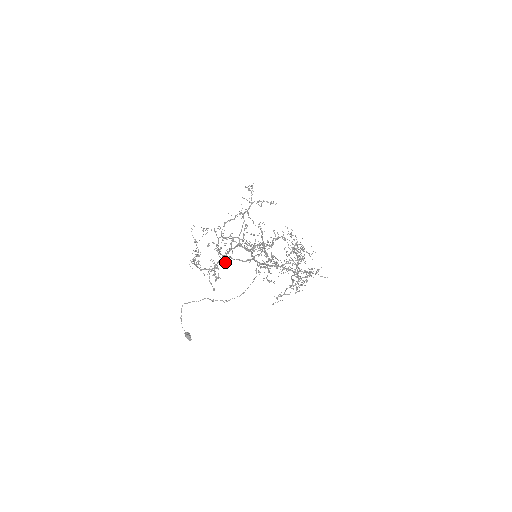
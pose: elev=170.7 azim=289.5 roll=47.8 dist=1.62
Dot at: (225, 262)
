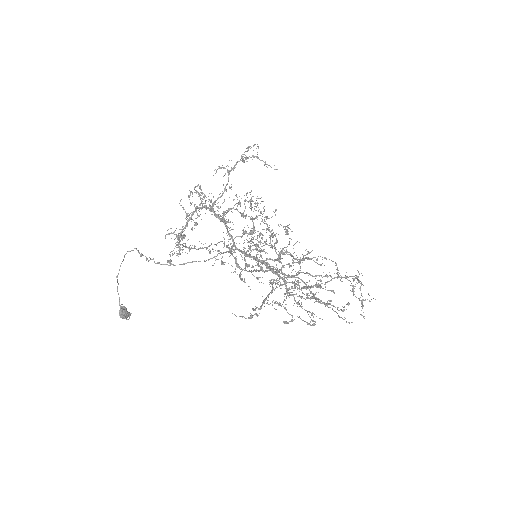
Dot at: (191, 229)
